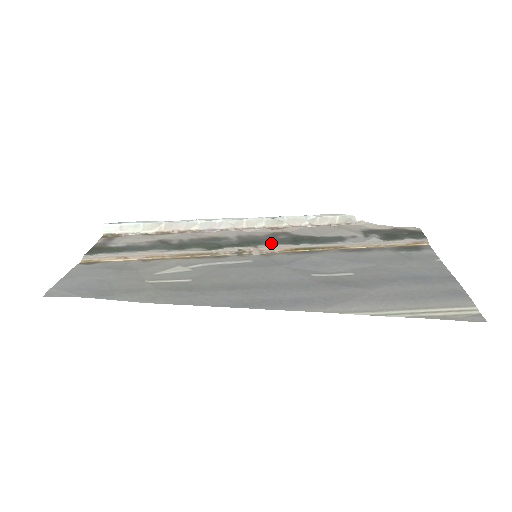
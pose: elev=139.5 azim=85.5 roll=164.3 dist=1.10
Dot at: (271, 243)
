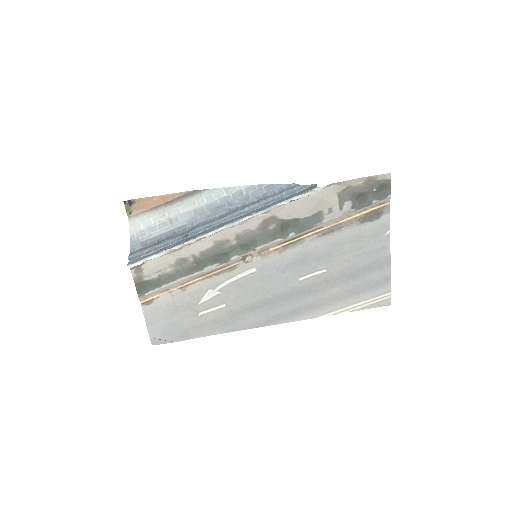
Dot at: (265, 242)
